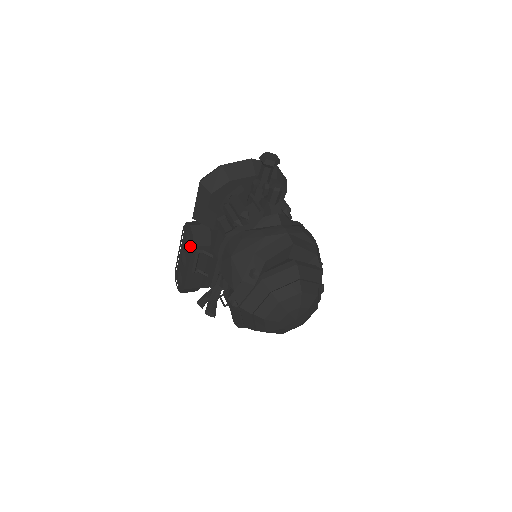
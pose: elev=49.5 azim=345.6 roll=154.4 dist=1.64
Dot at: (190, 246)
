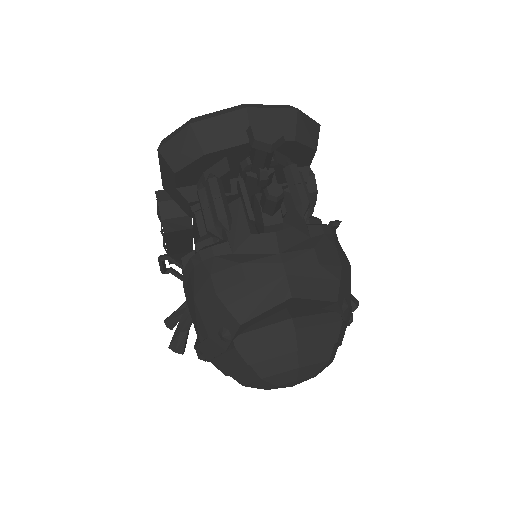
Dot at: occluded
